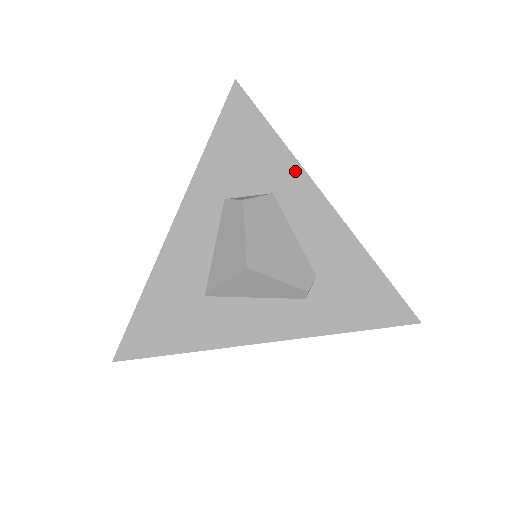
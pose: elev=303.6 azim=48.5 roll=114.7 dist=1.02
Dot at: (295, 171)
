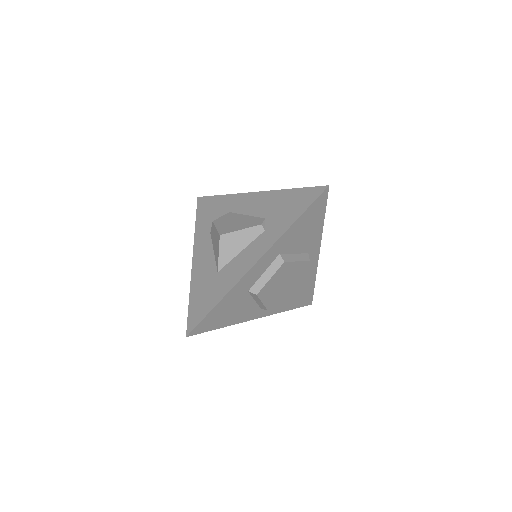
Dot at: (235, 197)
